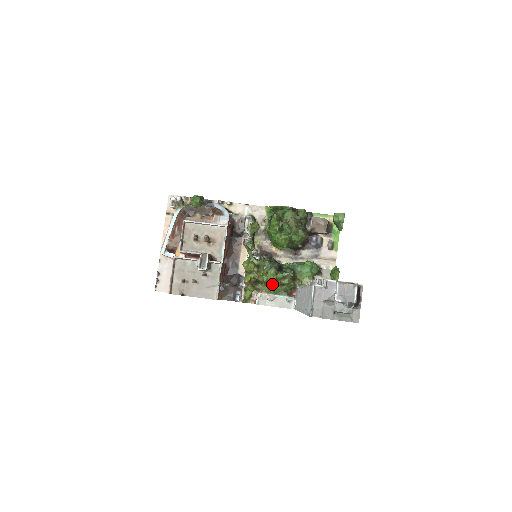
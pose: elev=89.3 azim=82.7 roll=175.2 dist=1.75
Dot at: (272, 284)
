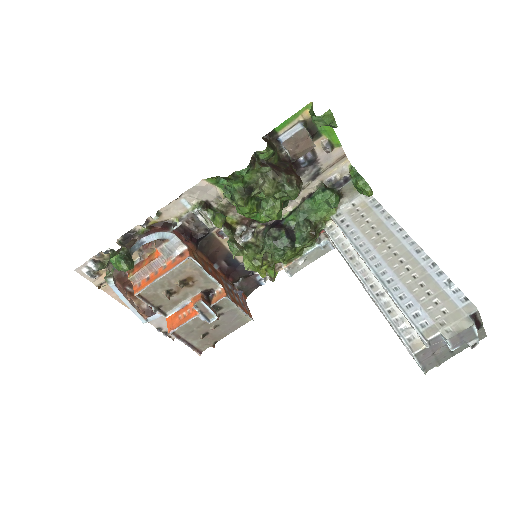
Dot at: occluded
